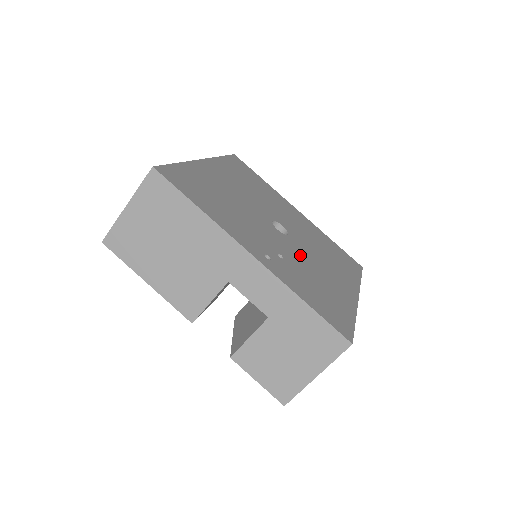
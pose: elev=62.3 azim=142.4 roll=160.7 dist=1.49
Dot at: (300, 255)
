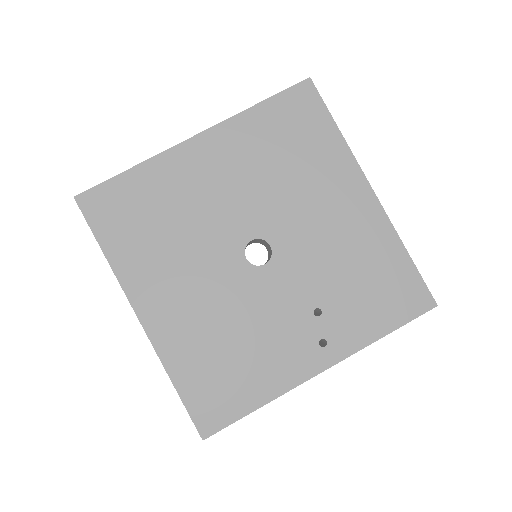
Dot at: (309, 260)
